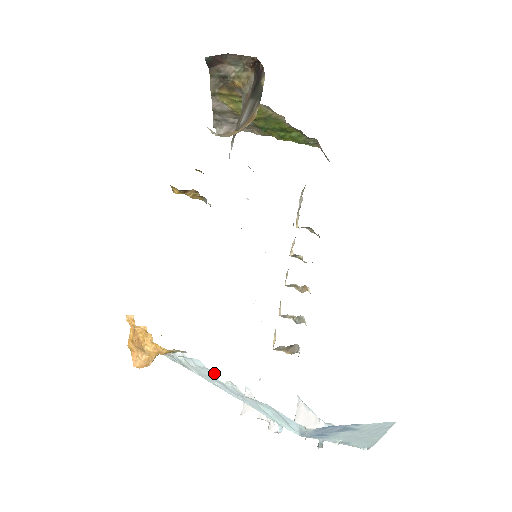
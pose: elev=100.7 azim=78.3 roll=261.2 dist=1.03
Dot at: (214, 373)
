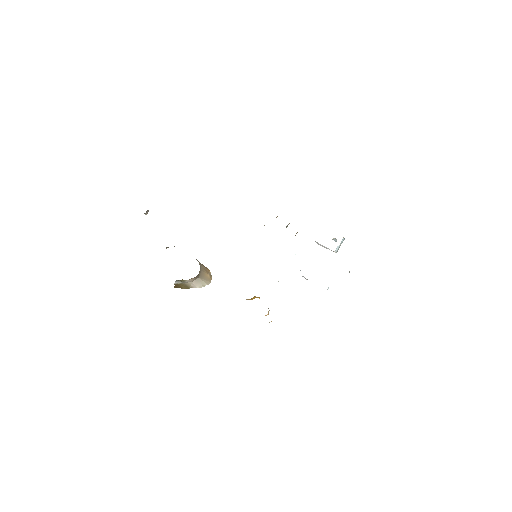
Dot at: occluded
